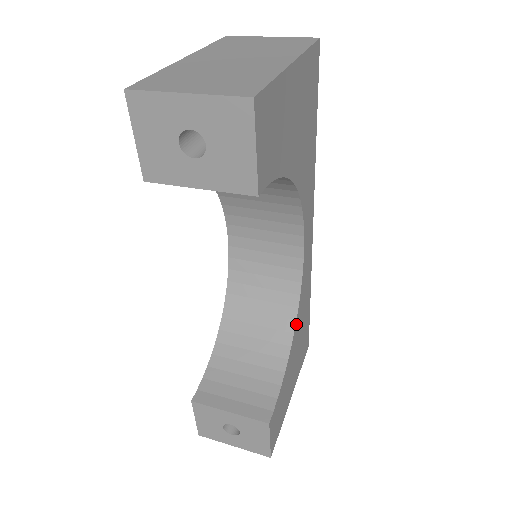
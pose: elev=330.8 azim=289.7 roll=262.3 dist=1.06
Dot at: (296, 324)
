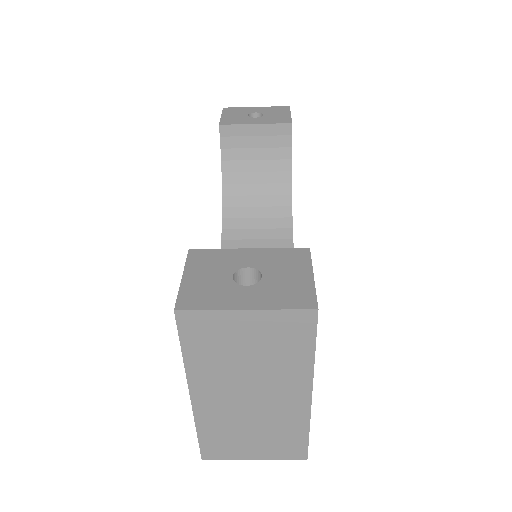
Dot at: occluded
